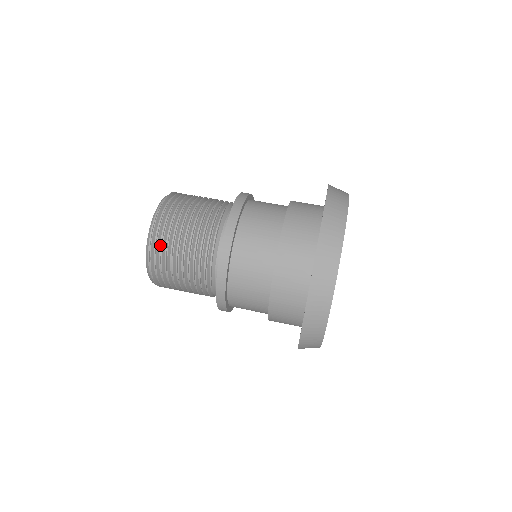
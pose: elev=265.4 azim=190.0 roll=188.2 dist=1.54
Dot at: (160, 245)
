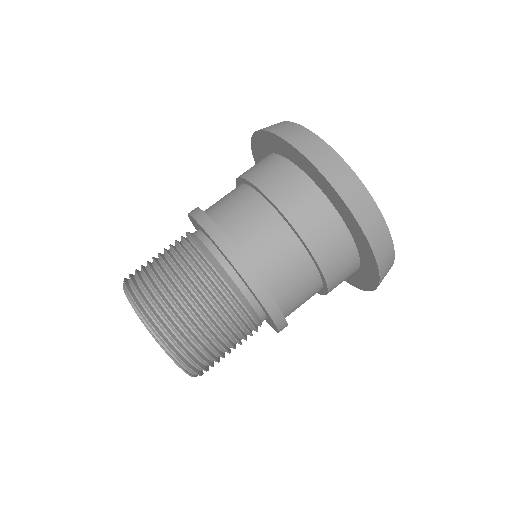
Dot at: (205, 366)
